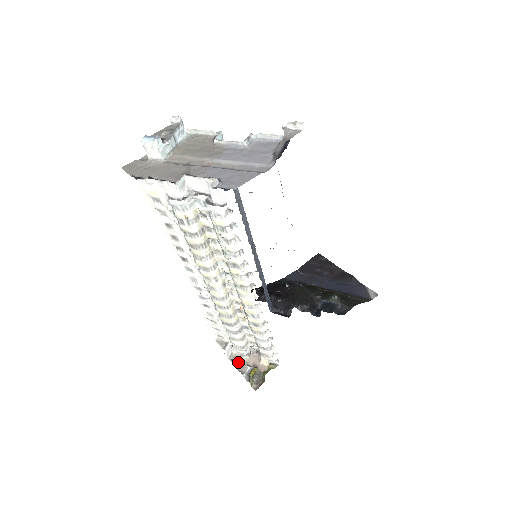
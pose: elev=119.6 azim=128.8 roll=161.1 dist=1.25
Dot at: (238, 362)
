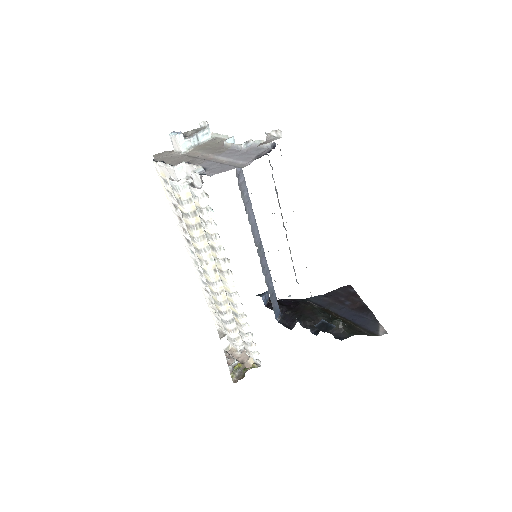
Dot at: (229, 354)
